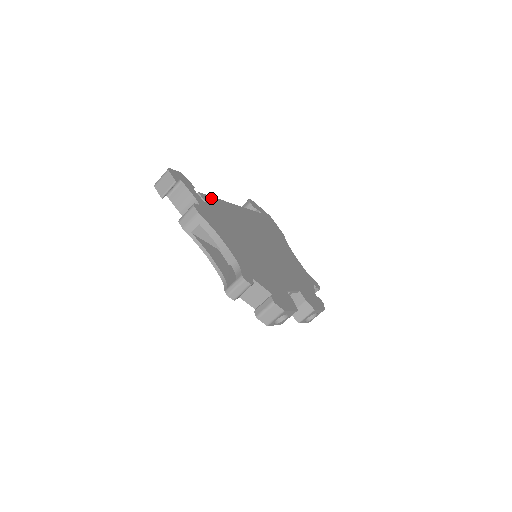
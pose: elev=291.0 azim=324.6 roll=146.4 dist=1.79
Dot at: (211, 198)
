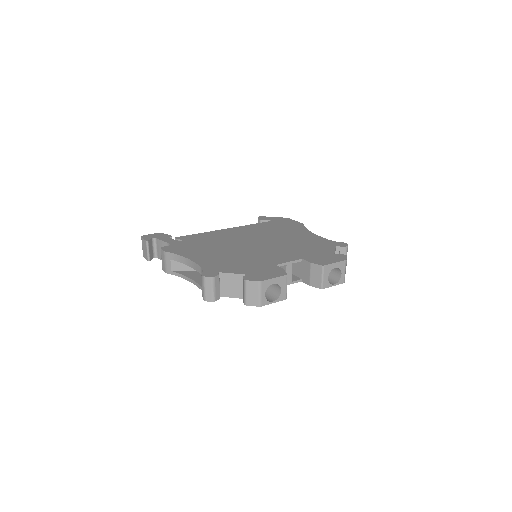
Dot at: (193, 235)
